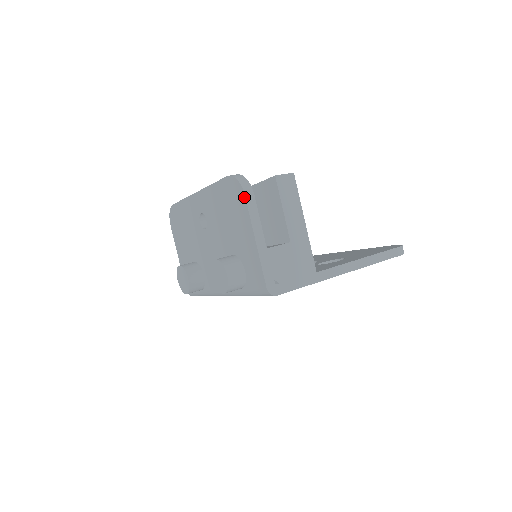
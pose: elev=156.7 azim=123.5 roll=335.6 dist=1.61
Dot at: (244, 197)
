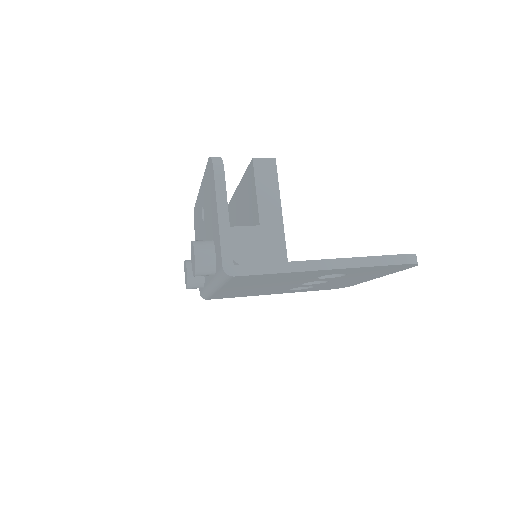
Dot at: (213, 174)
